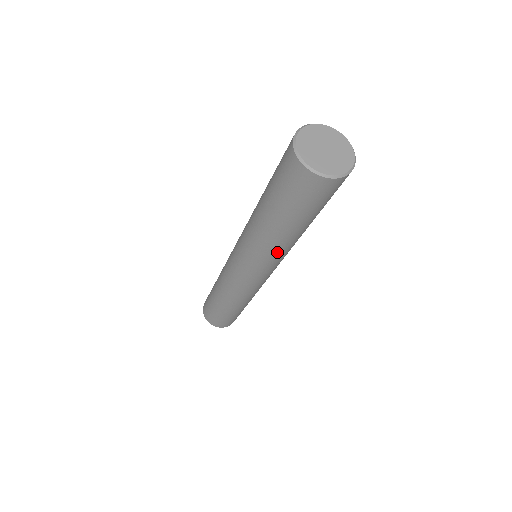
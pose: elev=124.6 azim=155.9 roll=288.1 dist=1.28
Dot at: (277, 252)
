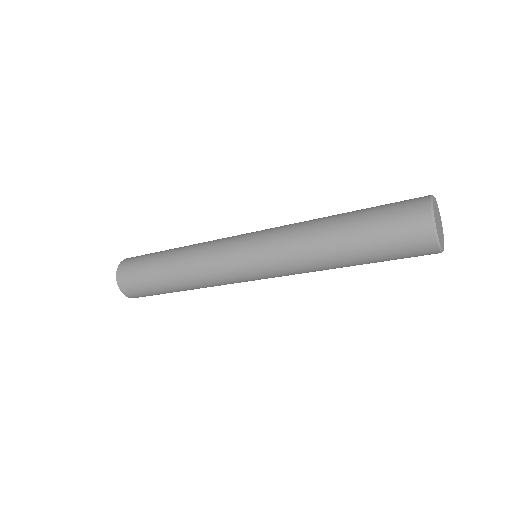
Dot at: occluded
